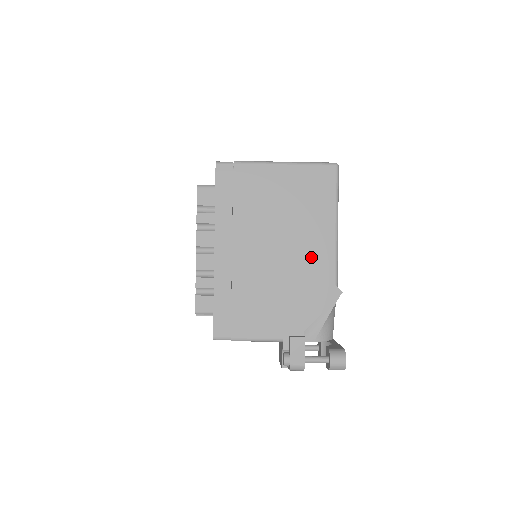
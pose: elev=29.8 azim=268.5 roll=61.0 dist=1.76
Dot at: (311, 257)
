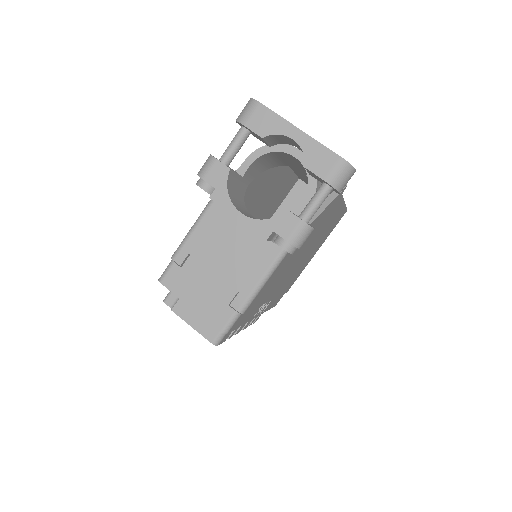
Dot at: occluded
